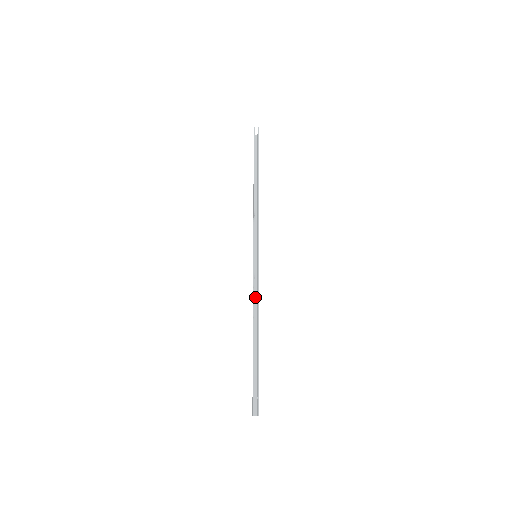
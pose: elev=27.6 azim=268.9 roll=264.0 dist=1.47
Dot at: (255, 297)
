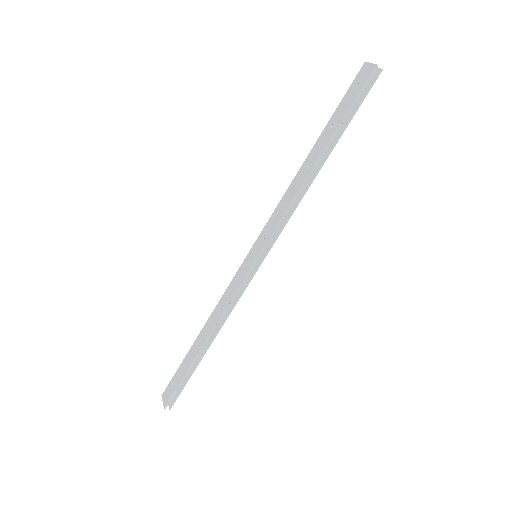
Dot at: (226, 295)
